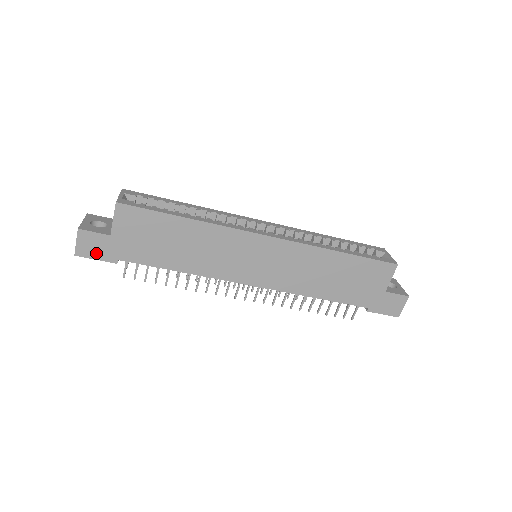
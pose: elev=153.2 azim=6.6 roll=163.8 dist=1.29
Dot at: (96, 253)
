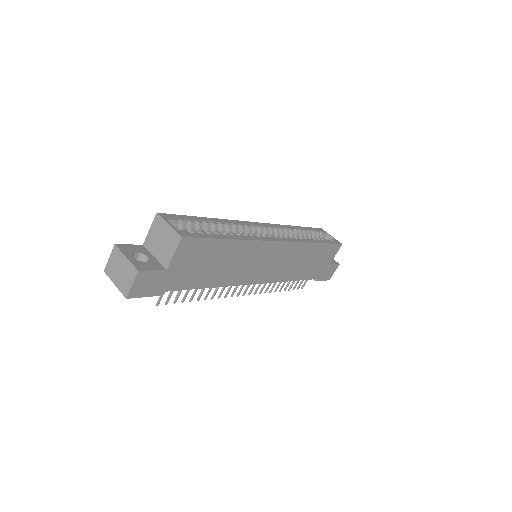
Dot at: (148, 290)
